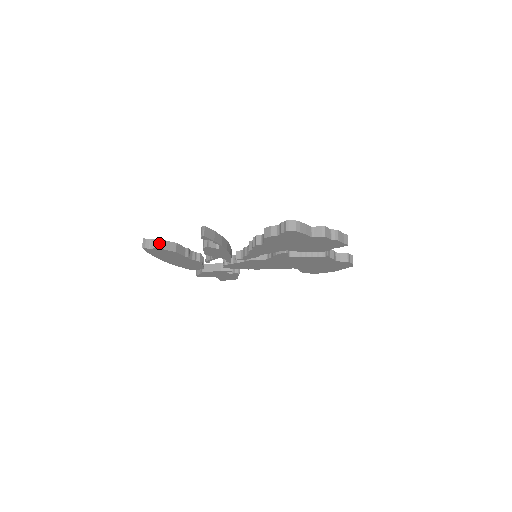
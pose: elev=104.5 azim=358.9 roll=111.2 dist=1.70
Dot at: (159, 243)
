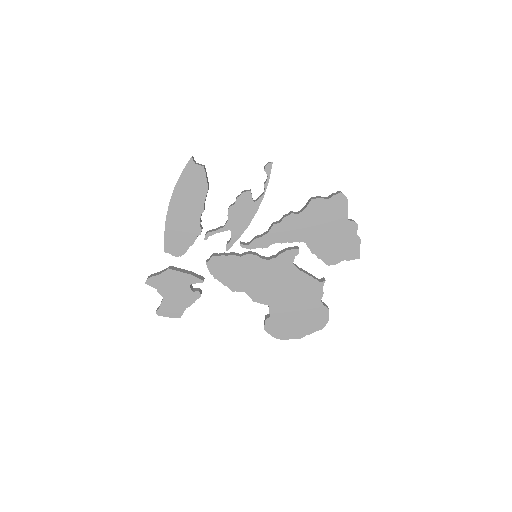
Dot at: occluded
